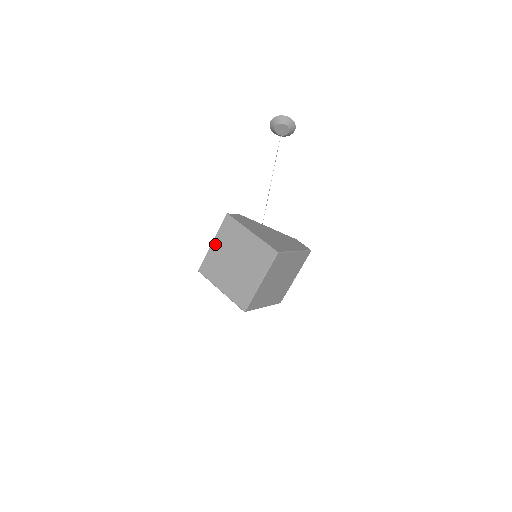
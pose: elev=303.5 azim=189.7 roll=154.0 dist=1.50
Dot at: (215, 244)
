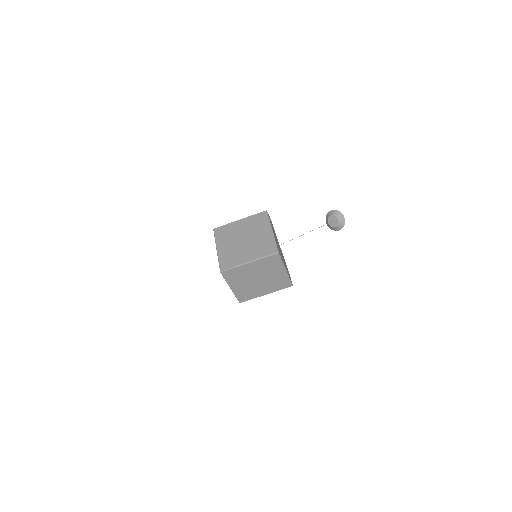
Dot at: (241, 221)
